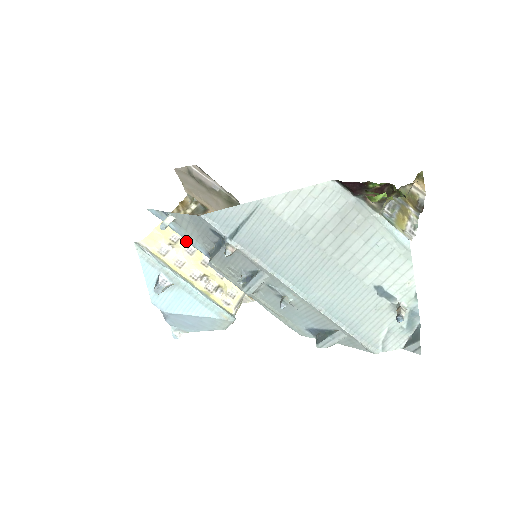
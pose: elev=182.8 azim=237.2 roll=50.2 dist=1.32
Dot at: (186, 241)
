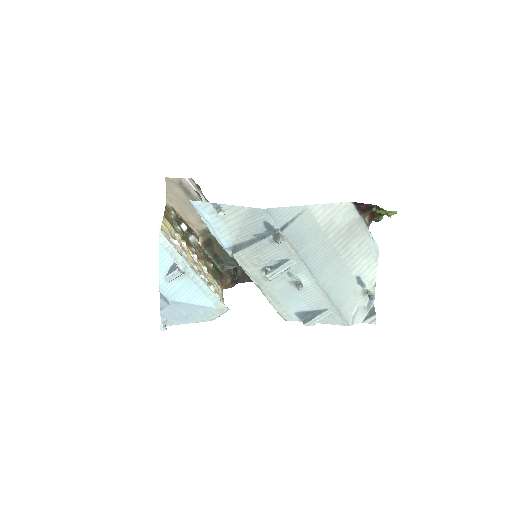
Dot at: (180, 240)
